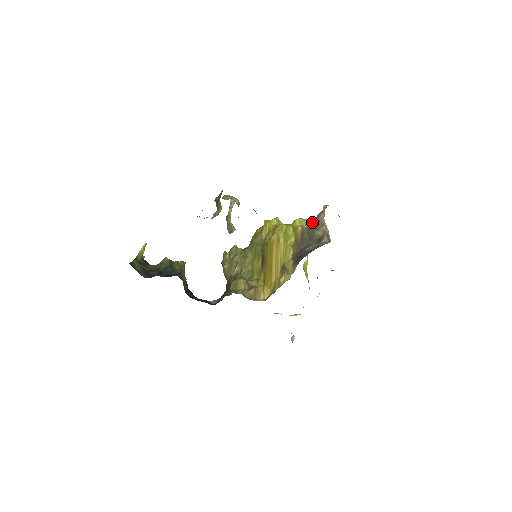
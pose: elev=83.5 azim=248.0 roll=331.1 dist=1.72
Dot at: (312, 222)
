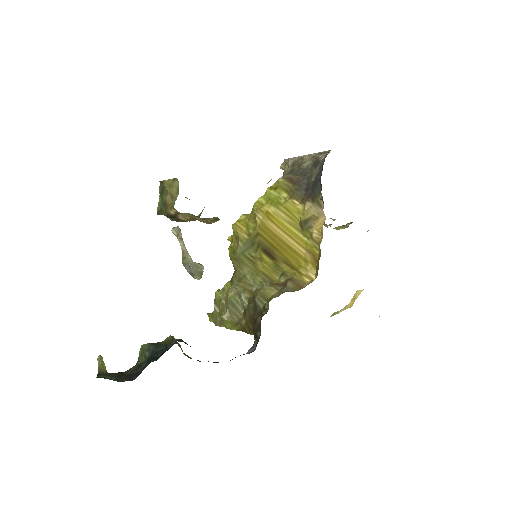
Dot at: (287, 172)
